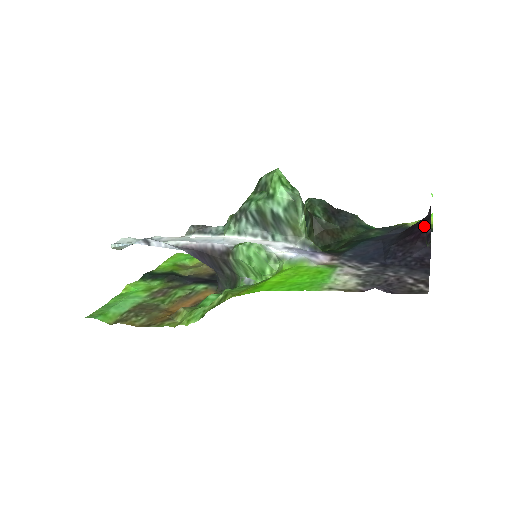
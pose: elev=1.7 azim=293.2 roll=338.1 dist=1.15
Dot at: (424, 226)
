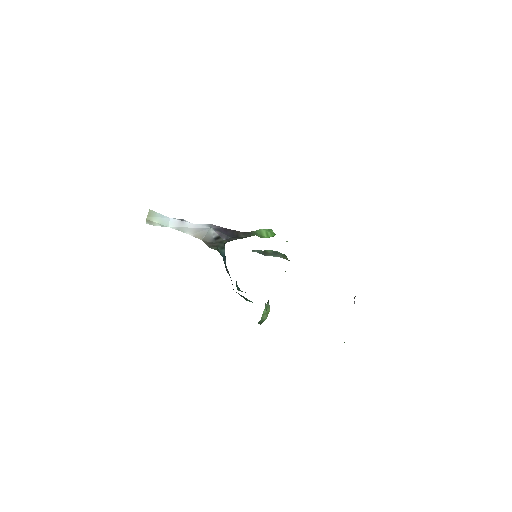
Dot at: occluded
